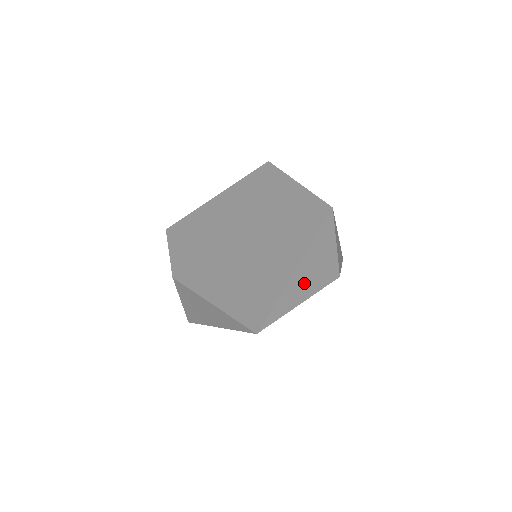
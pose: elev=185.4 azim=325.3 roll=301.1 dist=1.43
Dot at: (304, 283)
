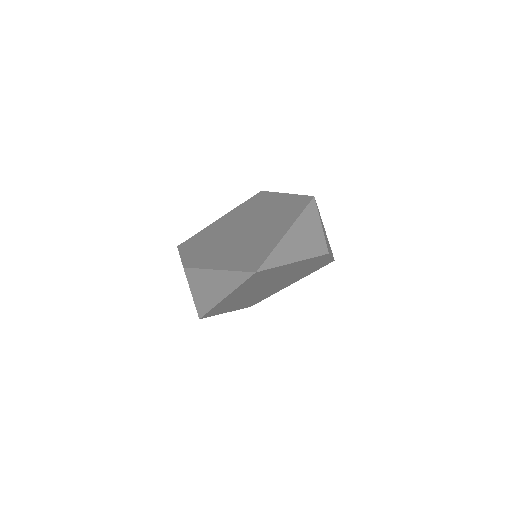
Dot at: (295, 247)
